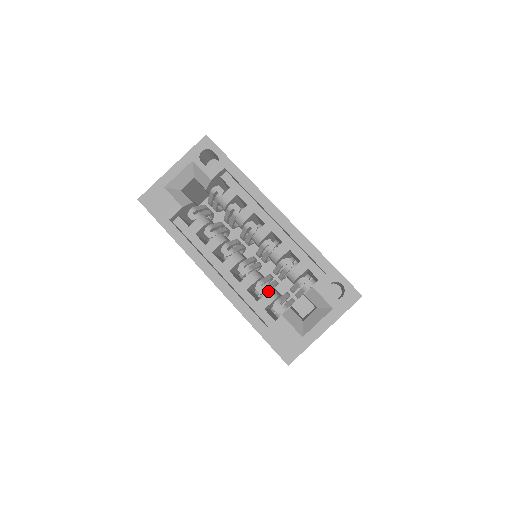
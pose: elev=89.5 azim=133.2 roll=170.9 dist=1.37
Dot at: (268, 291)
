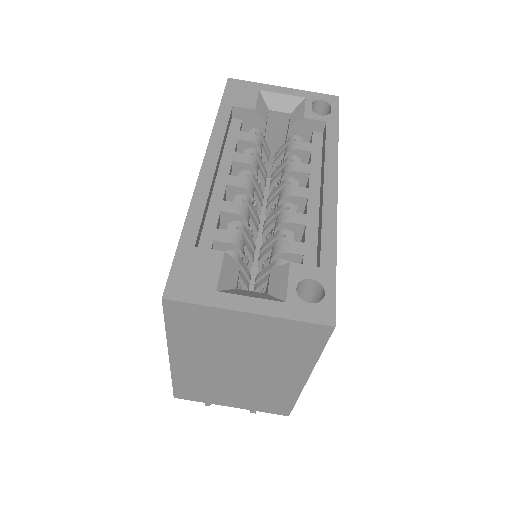
Dot at: (238, 233)
